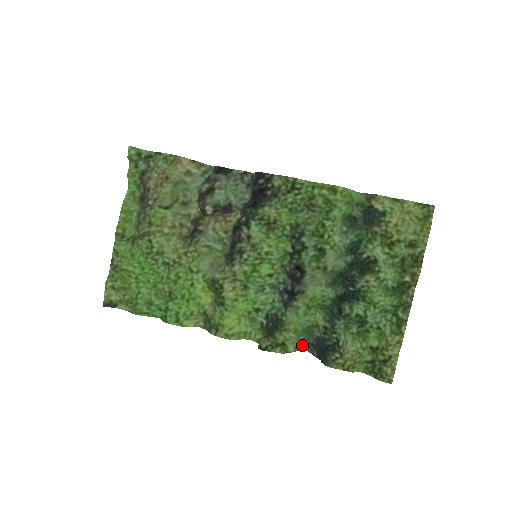
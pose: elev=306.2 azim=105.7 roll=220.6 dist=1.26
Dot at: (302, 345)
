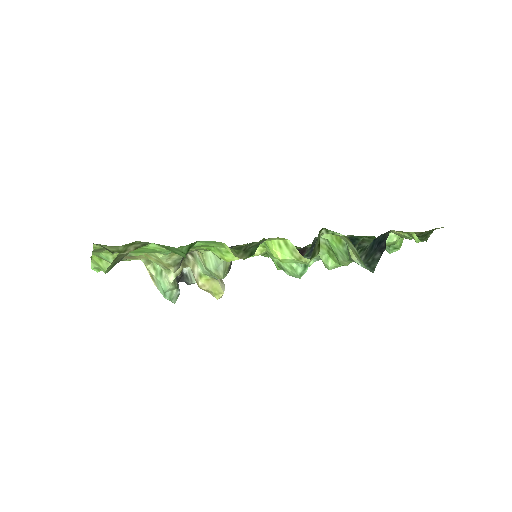
Dot at: occluded
